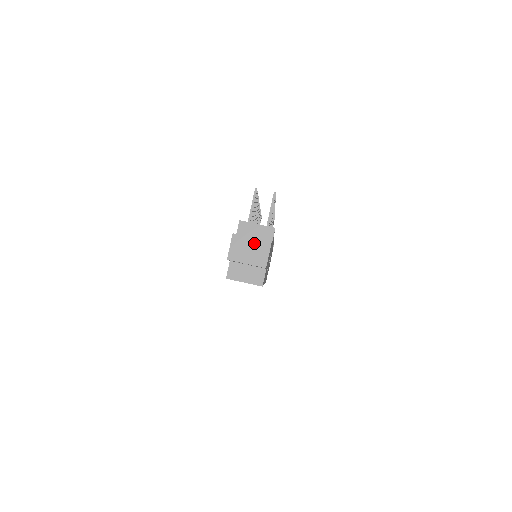
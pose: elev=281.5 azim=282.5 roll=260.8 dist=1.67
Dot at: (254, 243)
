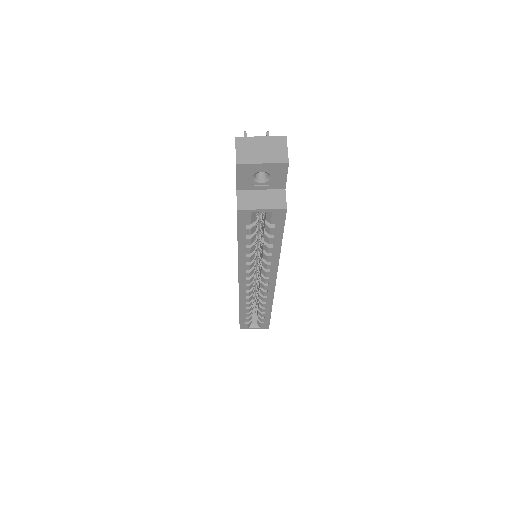
Dot at: (265, 141)
